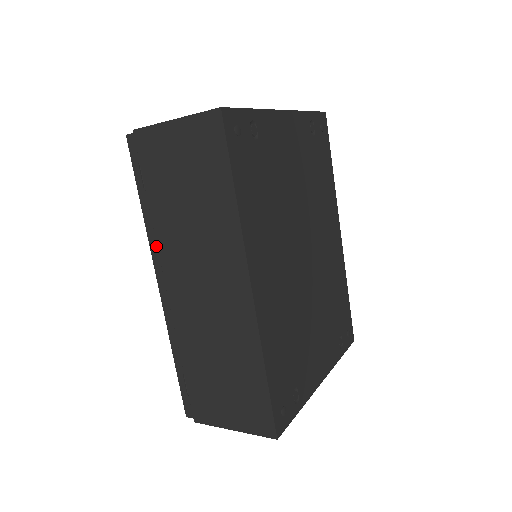
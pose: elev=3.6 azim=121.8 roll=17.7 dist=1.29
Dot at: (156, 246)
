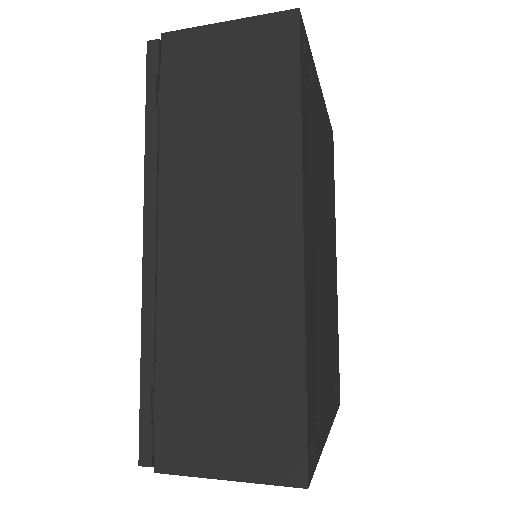
Dot at: (155, 185)
